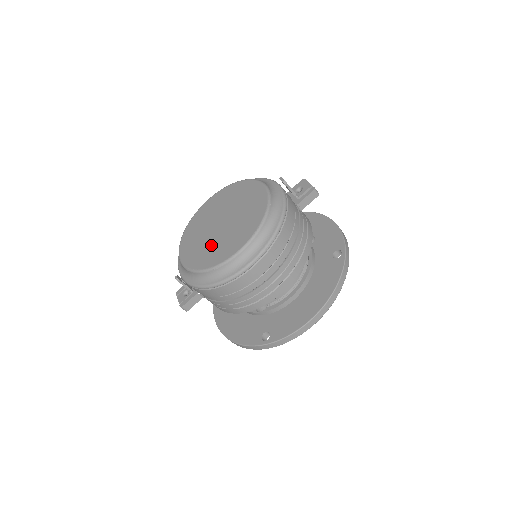
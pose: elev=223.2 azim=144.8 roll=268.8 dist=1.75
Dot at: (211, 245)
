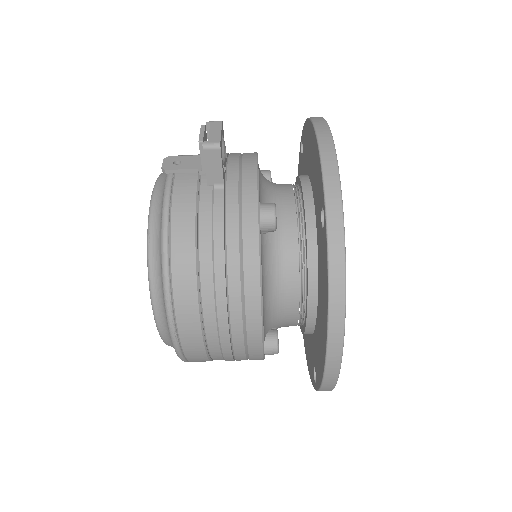
Dot at: occluded
